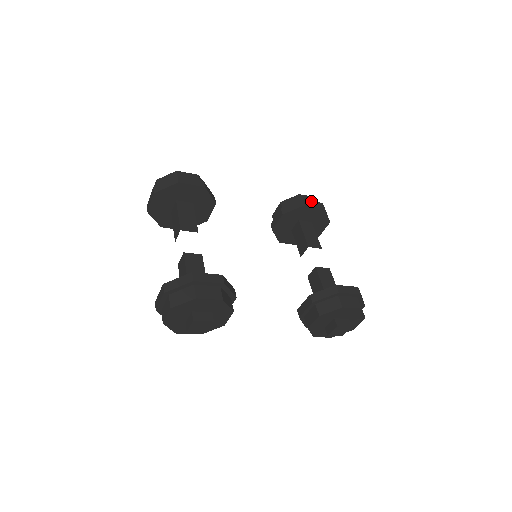
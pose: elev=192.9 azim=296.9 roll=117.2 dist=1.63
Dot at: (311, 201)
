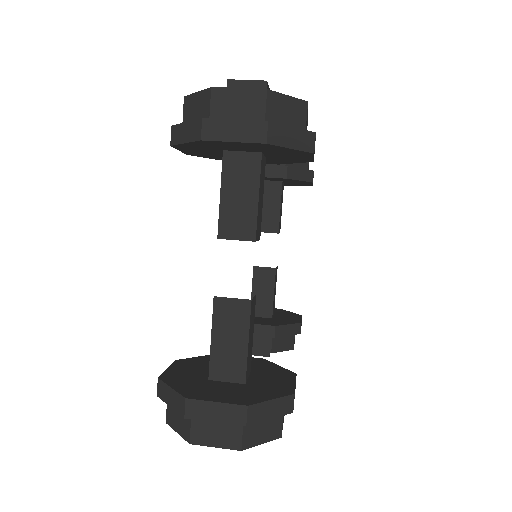
Dot at: occluded
